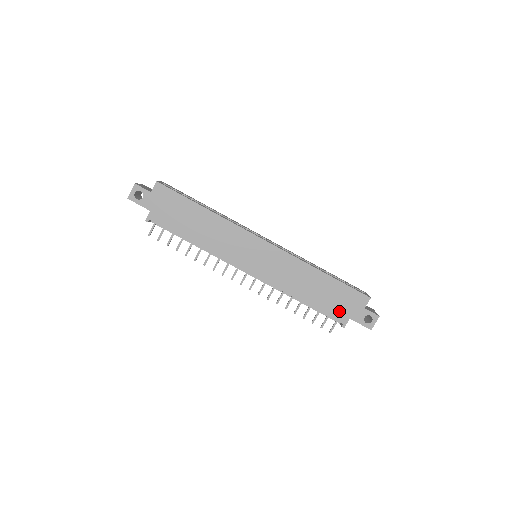
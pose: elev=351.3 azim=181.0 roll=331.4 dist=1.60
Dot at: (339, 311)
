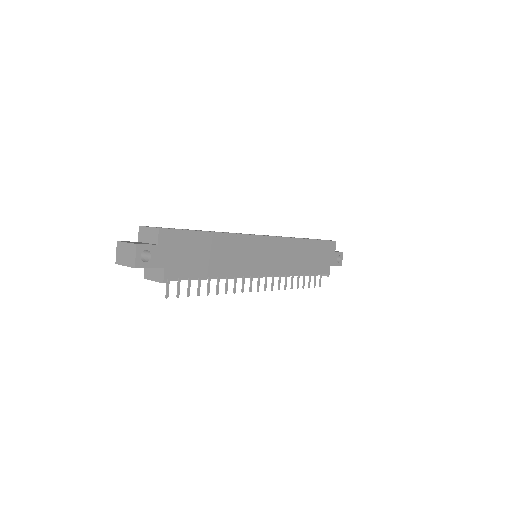
Dot at: (324, 265)
